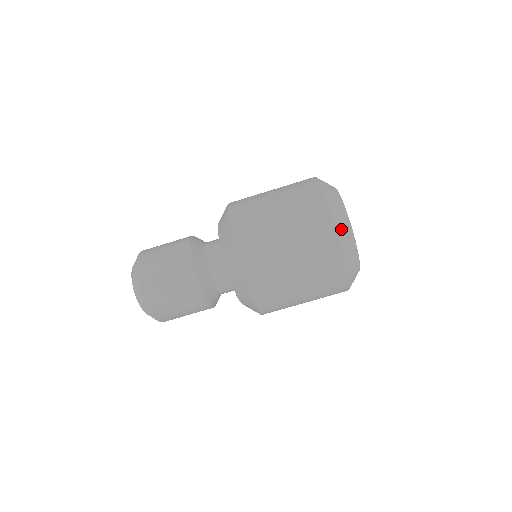
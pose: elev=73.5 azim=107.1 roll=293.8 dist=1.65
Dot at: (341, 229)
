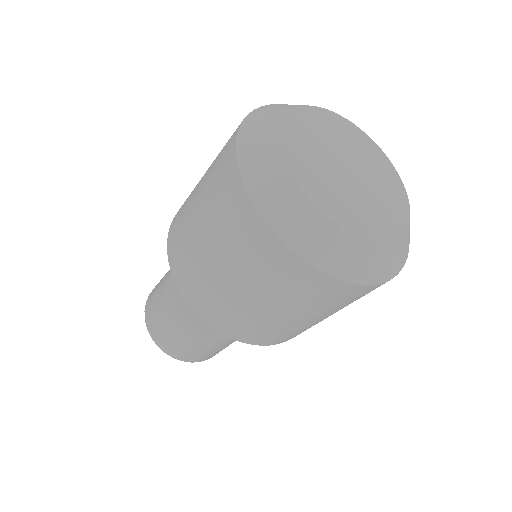
Dot at: (308, 245)
